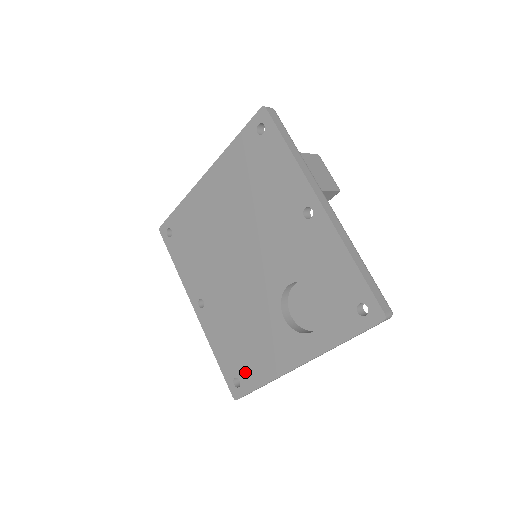
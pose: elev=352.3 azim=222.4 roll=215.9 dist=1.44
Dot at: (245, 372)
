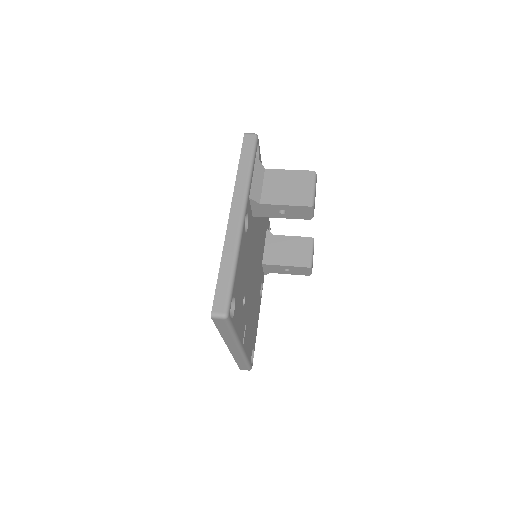
Dot at: occluded
